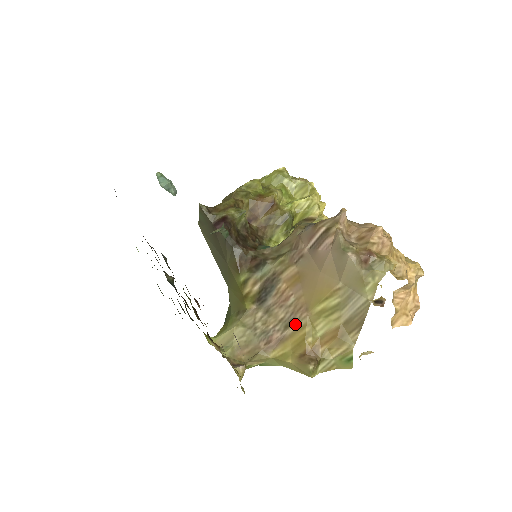
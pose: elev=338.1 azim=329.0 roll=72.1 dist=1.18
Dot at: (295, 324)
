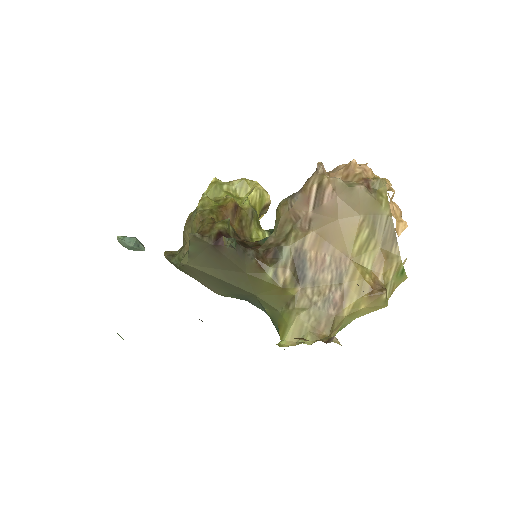
Dot at: (346, 275)
